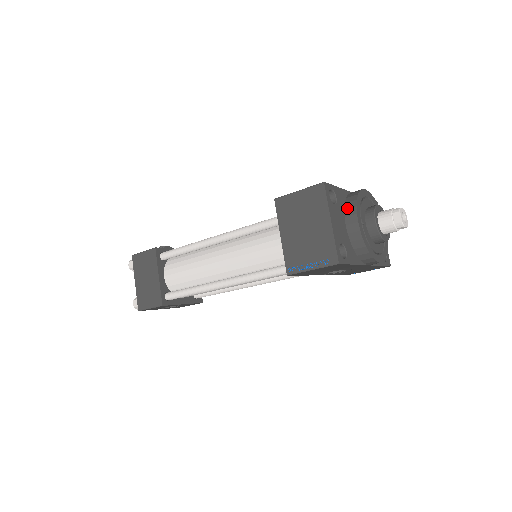
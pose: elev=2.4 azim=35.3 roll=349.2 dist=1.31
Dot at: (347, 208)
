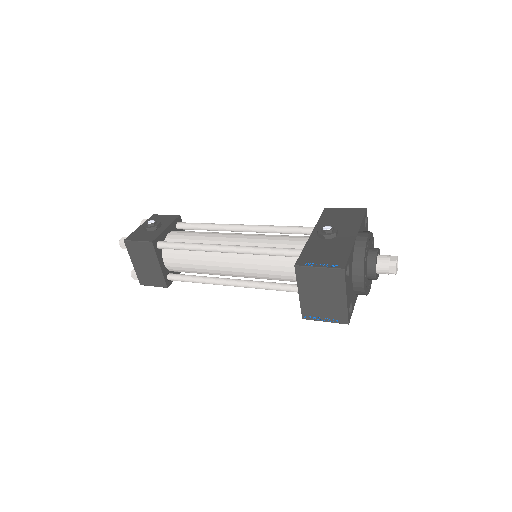
Dot at: (355, 268)
